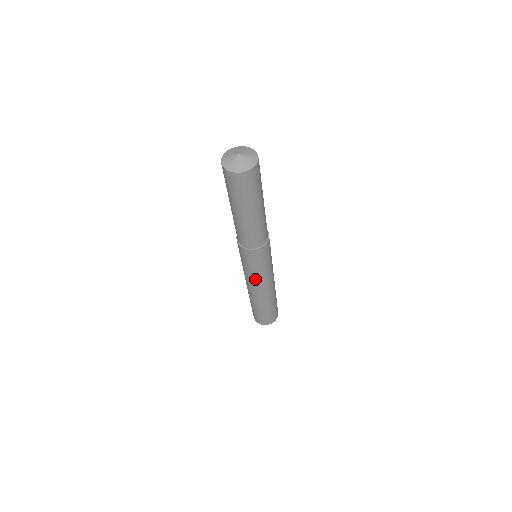
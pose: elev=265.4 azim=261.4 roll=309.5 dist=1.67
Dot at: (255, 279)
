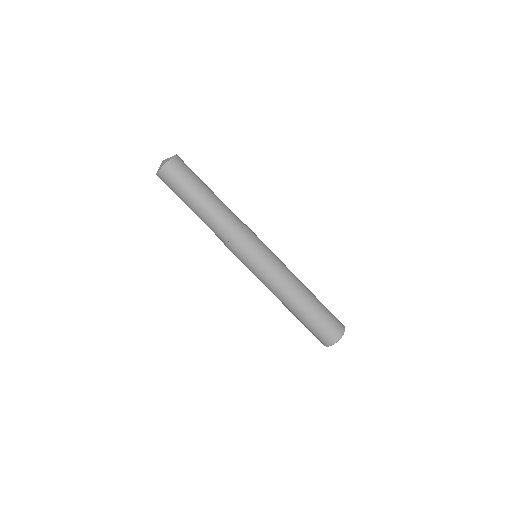
Dot at: (274, 268)
